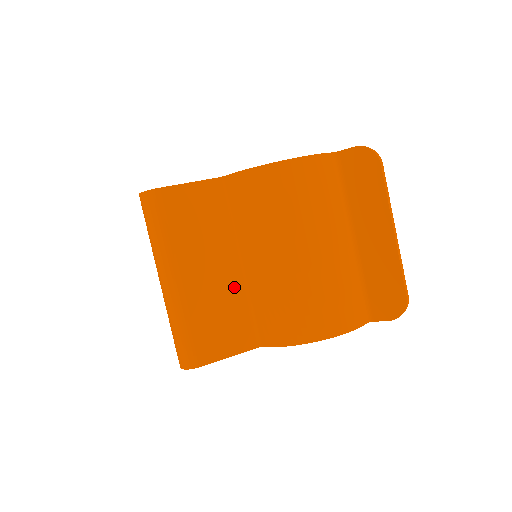
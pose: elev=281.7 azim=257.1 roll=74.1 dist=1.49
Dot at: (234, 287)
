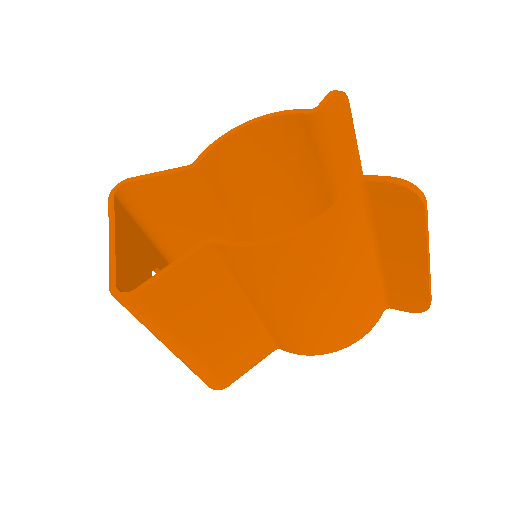
Dot at: (246, 324)
